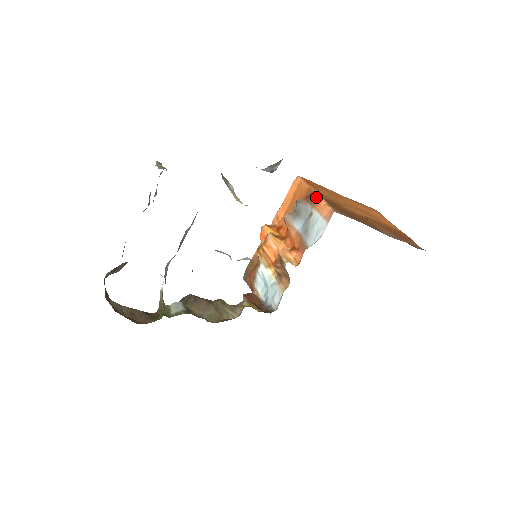
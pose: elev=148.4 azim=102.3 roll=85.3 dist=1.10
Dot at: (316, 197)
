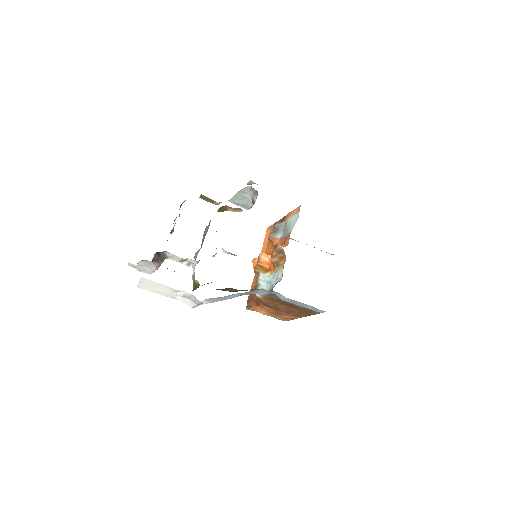
Dot at: (286, 215)
